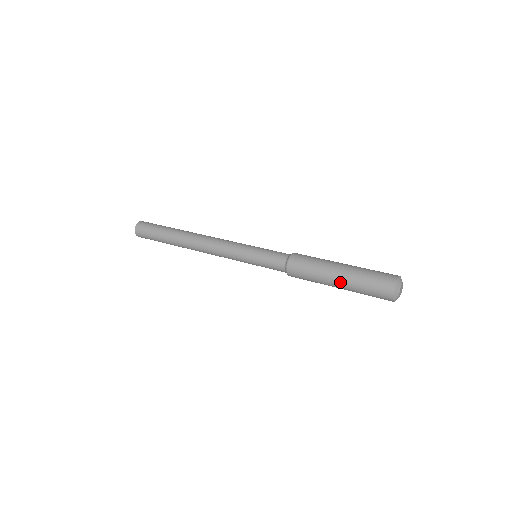
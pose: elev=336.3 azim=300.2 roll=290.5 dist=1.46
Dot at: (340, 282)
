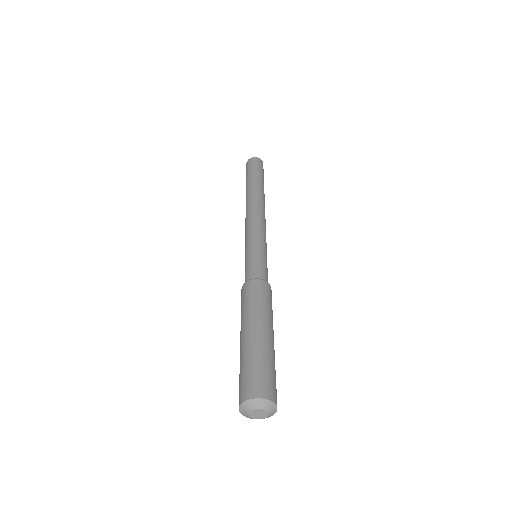
Dot at: (247, 336)
